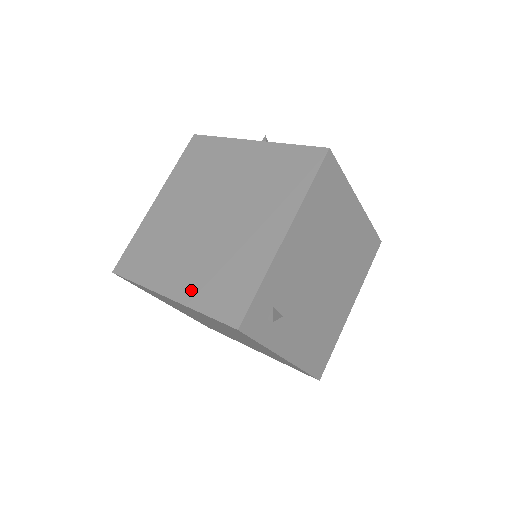
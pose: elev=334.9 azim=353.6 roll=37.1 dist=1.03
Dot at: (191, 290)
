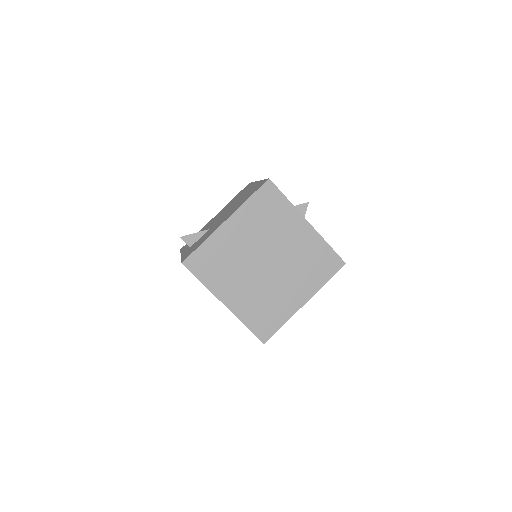
Dot at: (242, 309)
